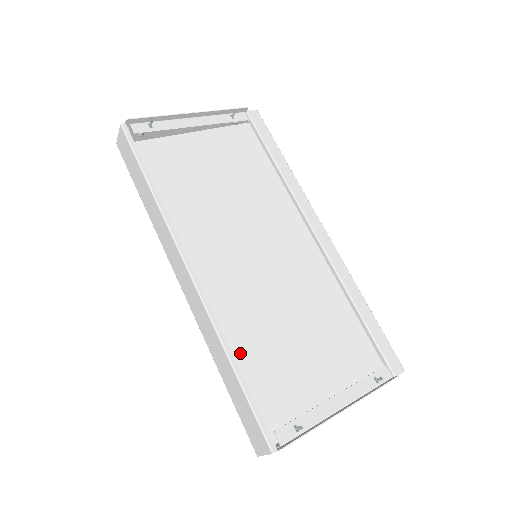
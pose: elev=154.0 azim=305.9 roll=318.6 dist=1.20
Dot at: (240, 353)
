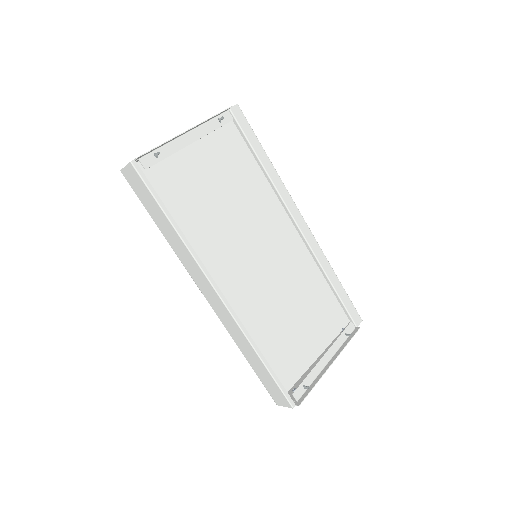
Dot at: (255, 338)
